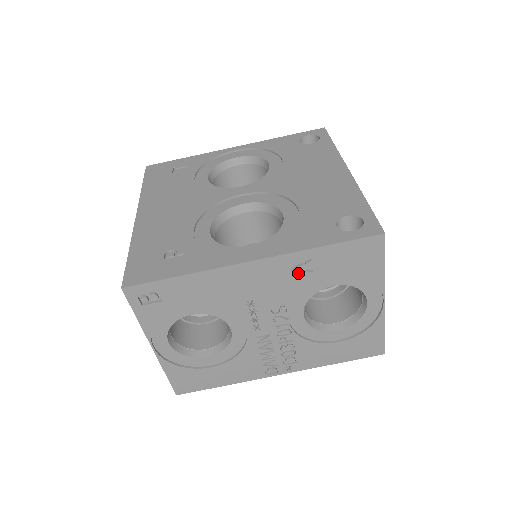
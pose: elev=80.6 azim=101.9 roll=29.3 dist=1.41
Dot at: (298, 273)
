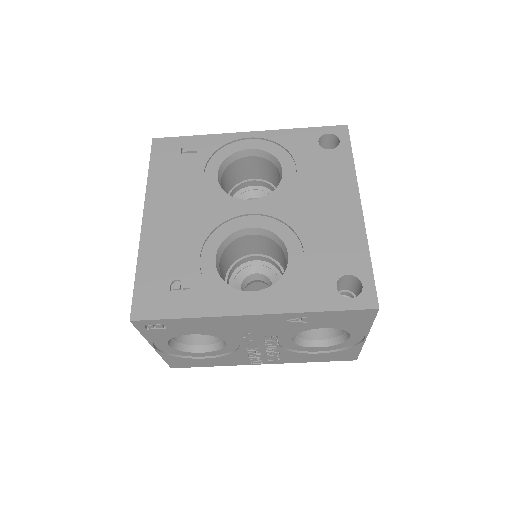
Dot at: (293, 322)
